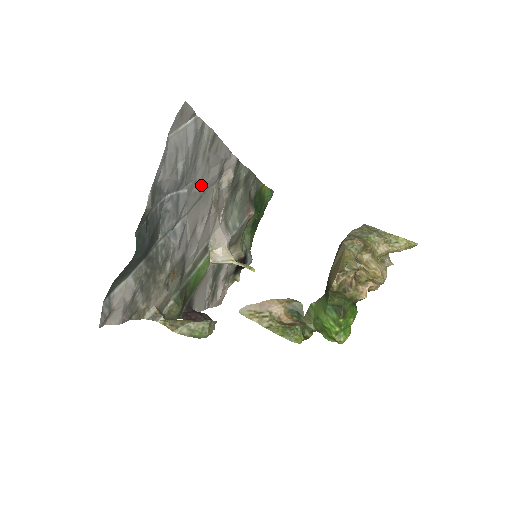
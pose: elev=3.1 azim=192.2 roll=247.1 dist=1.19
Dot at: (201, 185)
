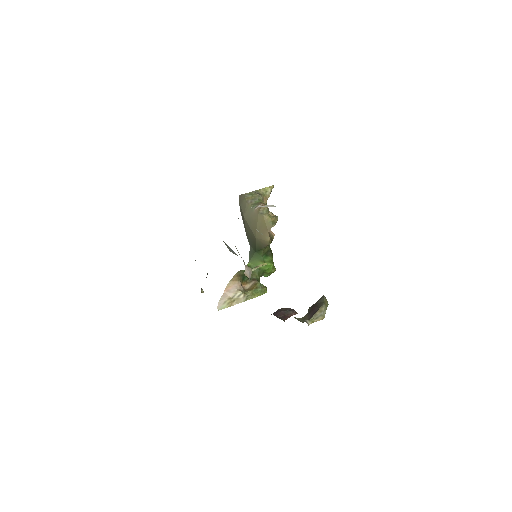
Dot at: occluded
